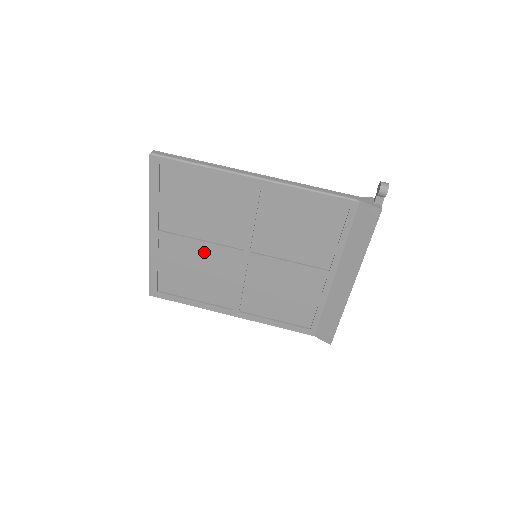
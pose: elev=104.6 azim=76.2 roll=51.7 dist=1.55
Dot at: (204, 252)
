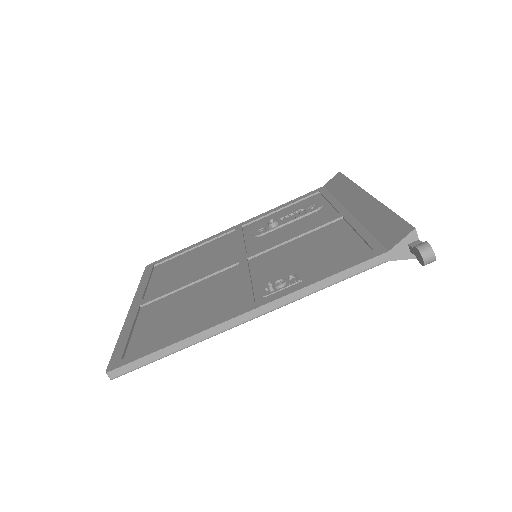
Dot at: occluded
